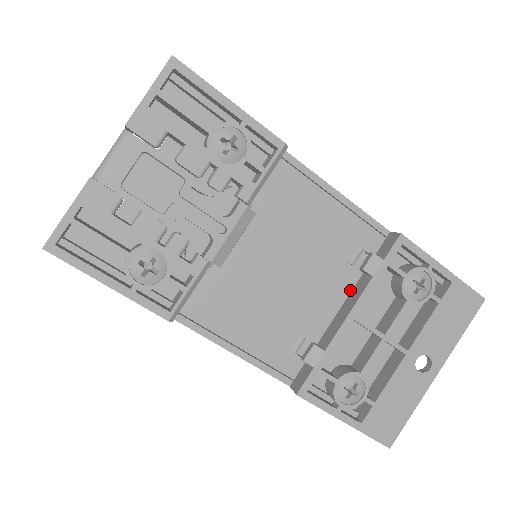
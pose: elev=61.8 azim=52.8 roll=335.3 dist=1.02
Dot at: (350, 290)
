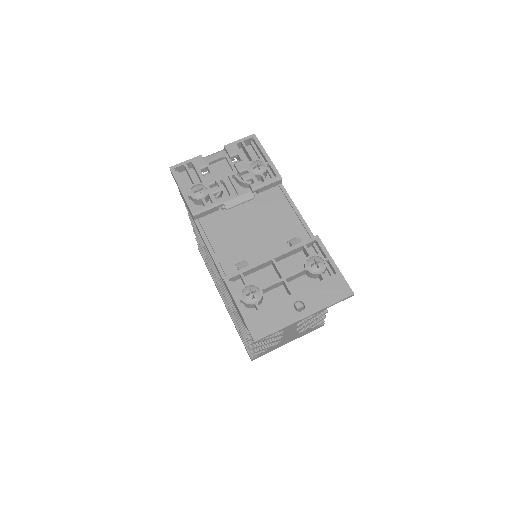
Dot at: occluded
